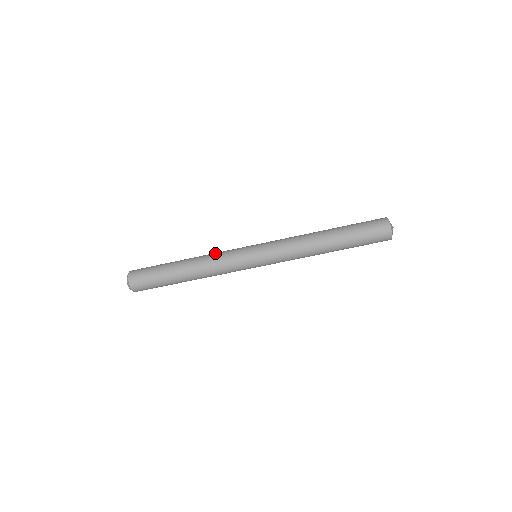
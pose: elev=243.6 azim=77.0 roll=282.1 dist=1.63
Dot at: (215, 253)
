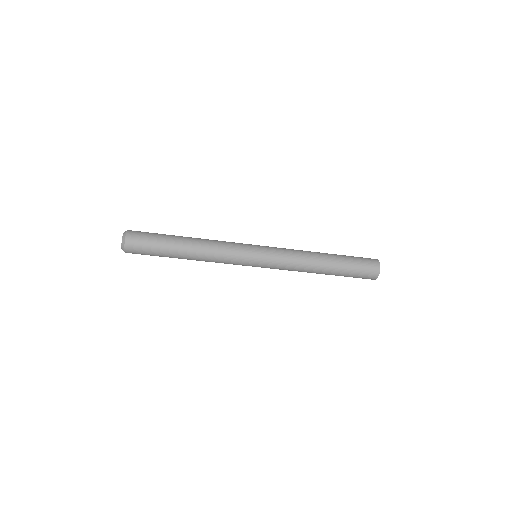
Dot at: (219, 250)
